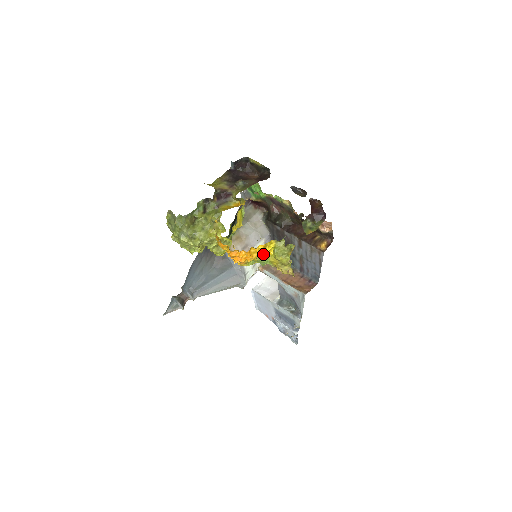
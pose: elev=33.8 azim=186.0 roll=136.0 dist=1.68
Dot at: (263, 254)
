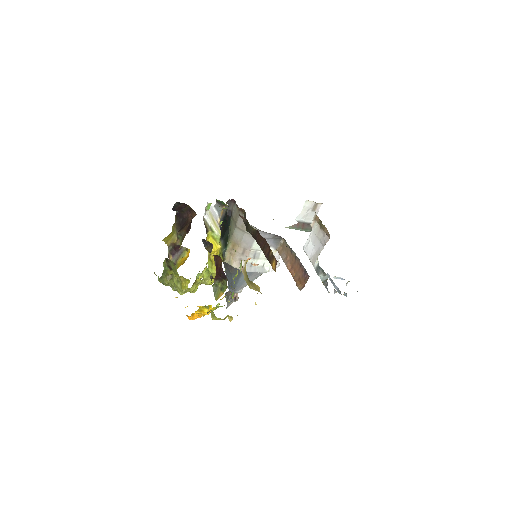
Dot at: (206, 312)
